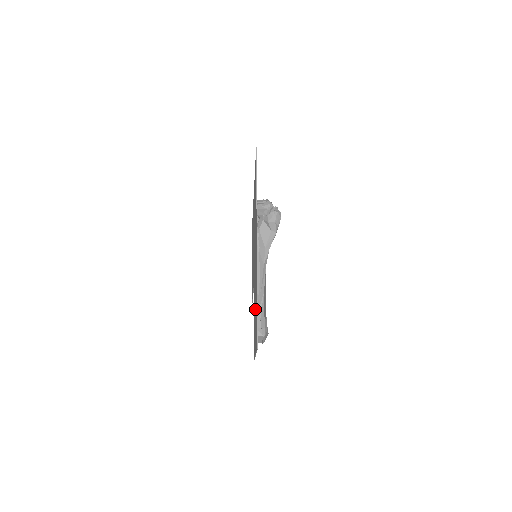
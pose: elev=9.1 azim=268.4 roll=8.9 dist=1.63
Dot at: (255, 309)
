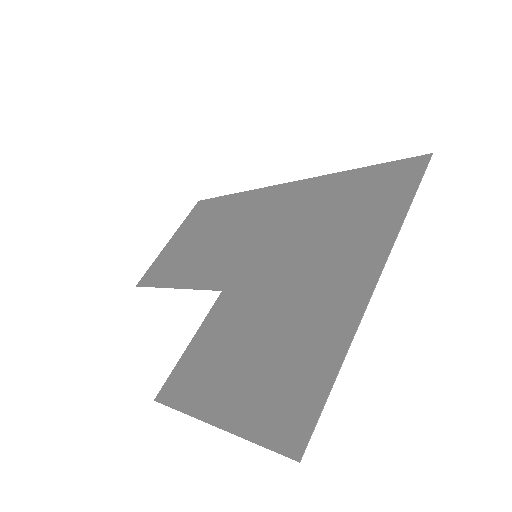
Dot at: (266, 355)
